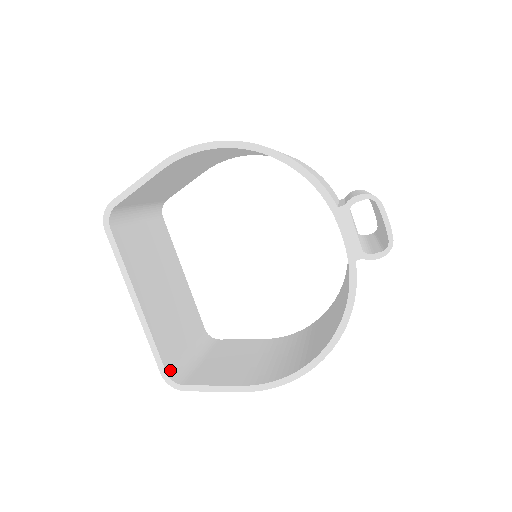
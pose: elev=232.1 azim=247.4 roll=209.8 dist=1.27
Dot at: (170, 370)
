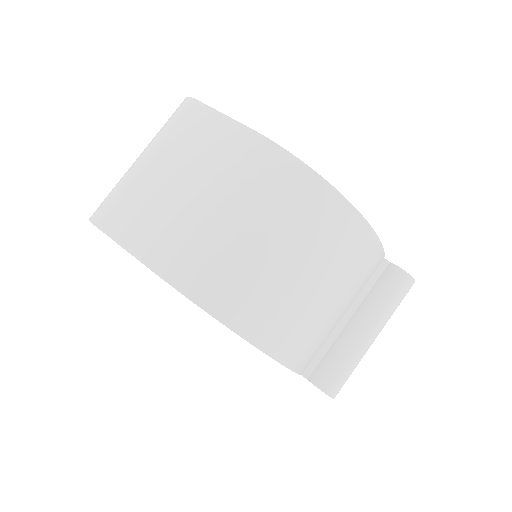
Dot at: occluded
